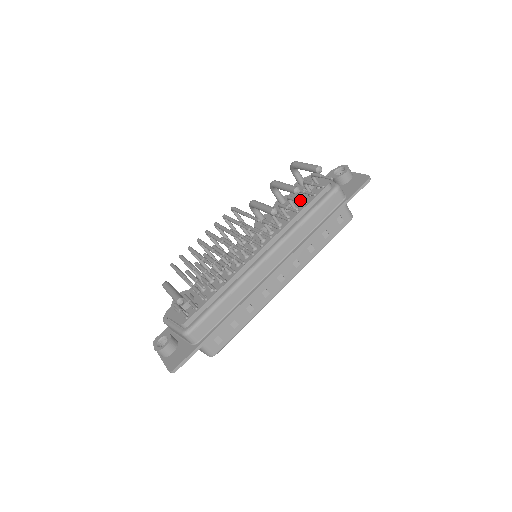
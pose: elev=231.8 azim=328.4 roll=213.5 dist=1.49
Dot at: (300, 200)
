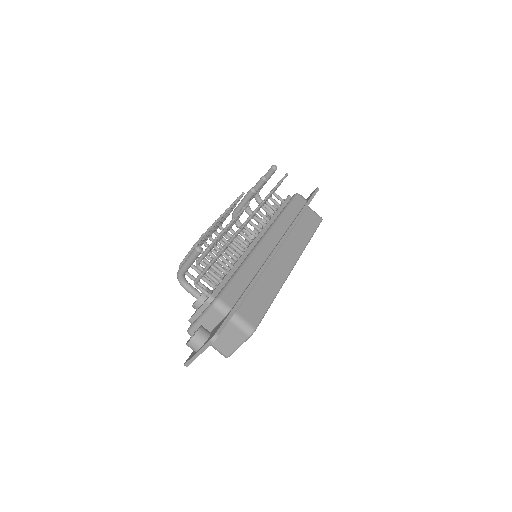
Dot at: occluded
